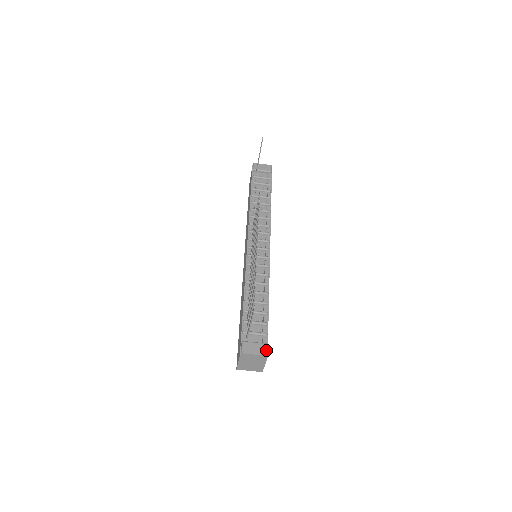
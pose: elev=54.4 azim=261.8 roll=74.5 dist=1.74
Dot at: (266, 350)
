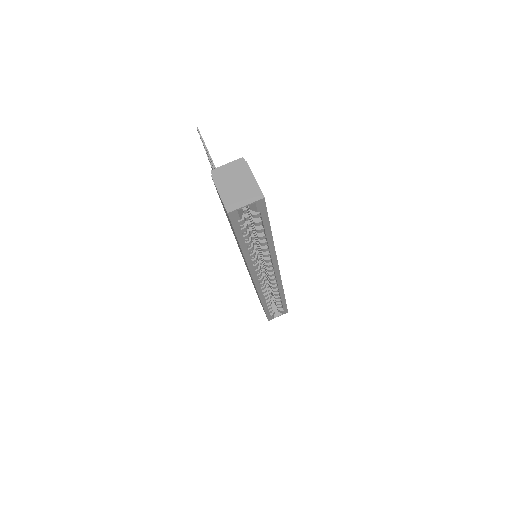
Dot at: occluded
